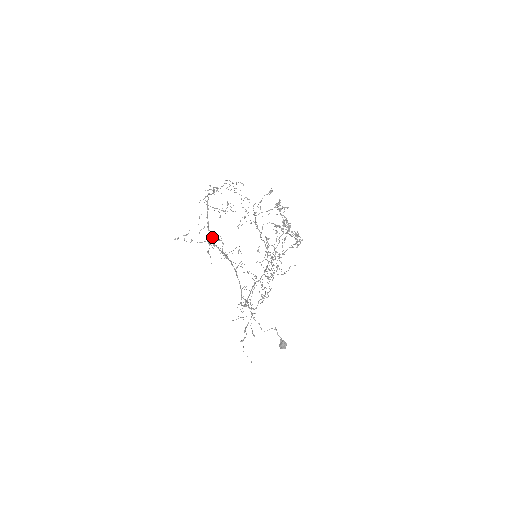
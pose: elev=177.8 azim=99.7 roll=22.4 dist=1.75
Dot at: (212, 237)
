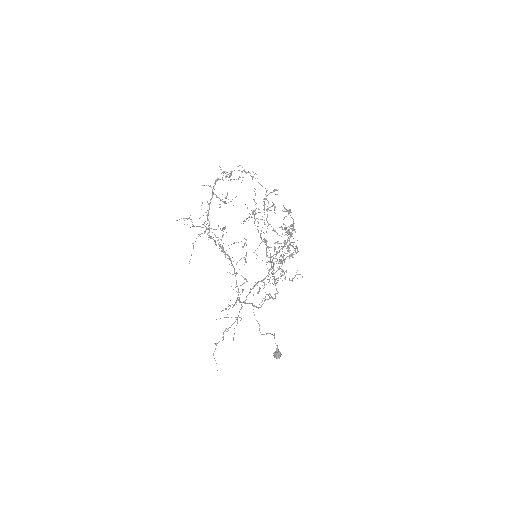
Dot at: (209, 227)
